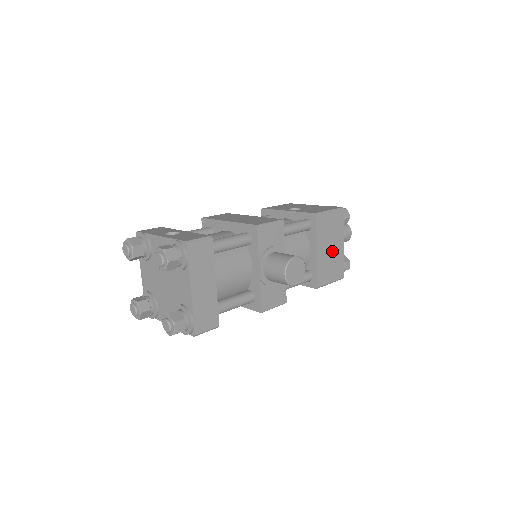
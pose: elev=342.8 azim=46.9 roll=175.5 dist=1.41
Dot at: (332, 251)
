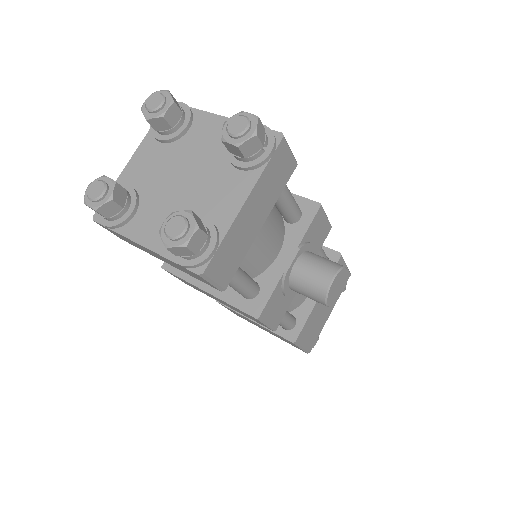
Dot at: (323, 311)
